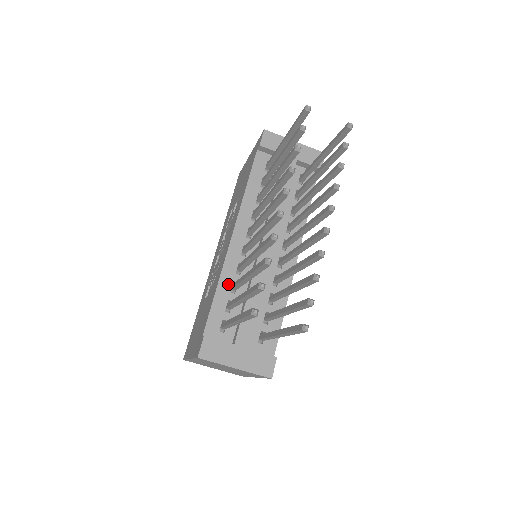
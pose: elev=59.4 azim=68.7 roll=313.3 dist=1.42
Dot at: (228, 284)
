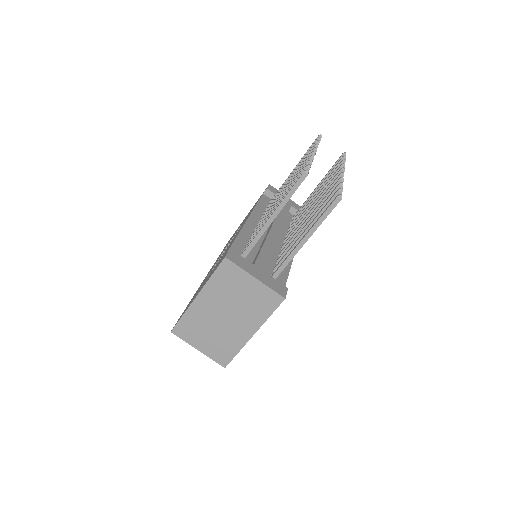
Dot at: (245, 239)
